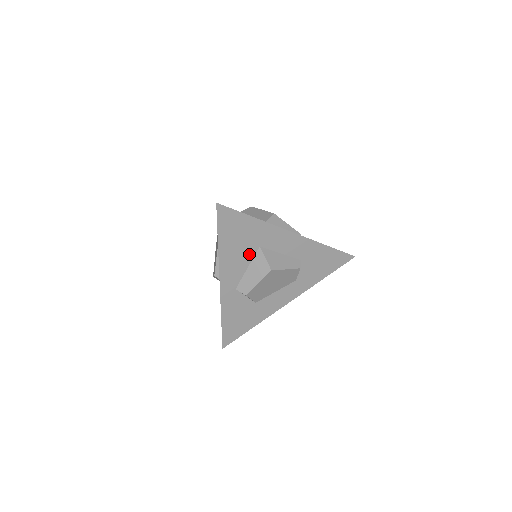
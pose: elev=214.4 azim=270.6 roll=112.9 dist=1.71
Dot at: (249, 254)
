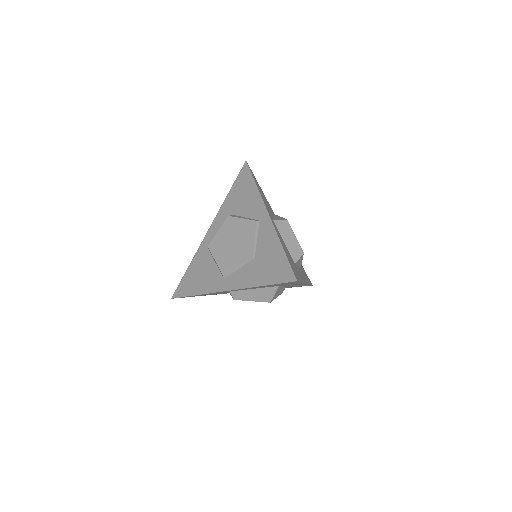
Dot at: occluded
